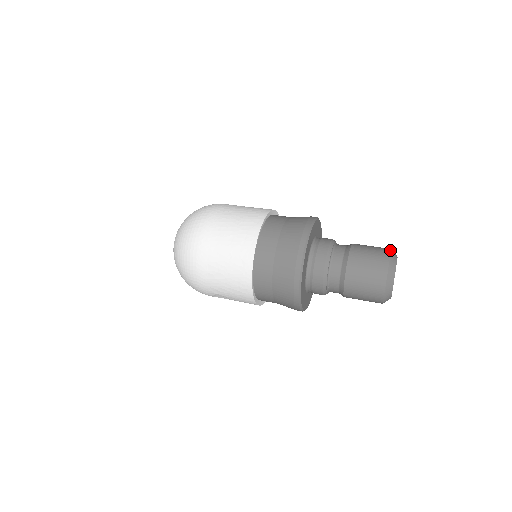
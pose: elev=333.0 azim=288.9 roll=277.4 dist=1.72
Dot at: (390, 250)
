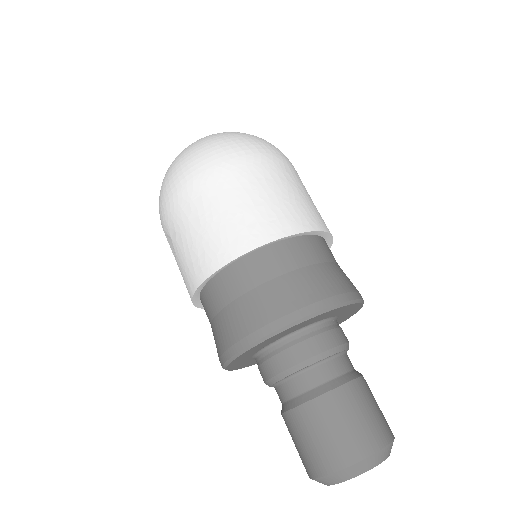
Dot at: (394, 437)
